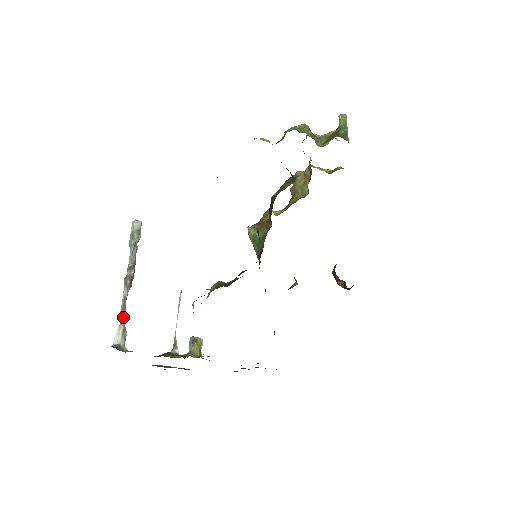
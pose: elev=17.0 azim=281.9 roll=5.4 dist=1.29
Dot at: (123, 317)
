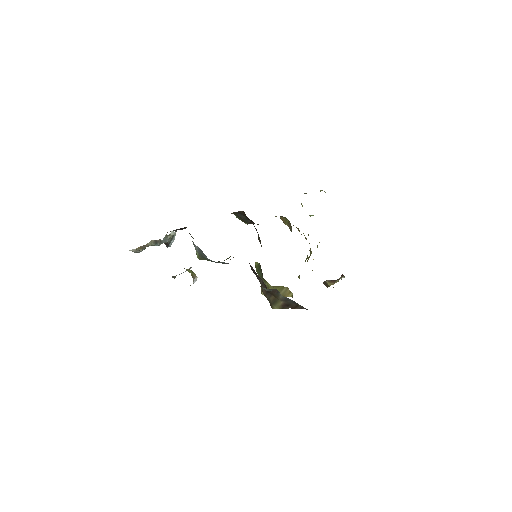
Dot at: (141, 248)
